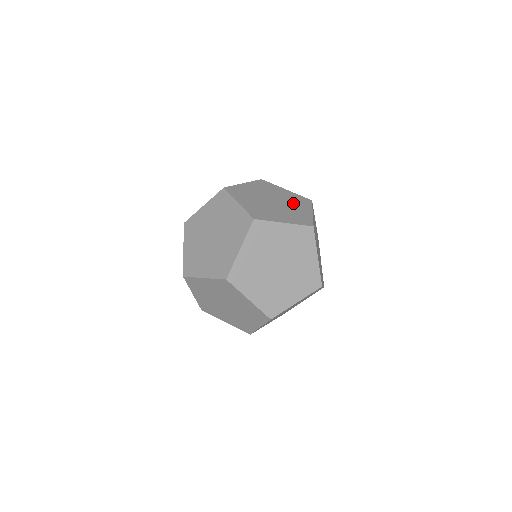
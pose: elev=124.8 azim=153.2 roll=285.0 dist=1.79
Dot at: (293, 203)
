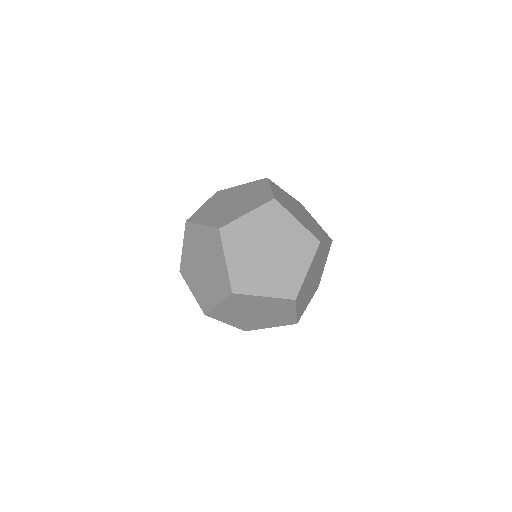
Dot at: (315, 226)
